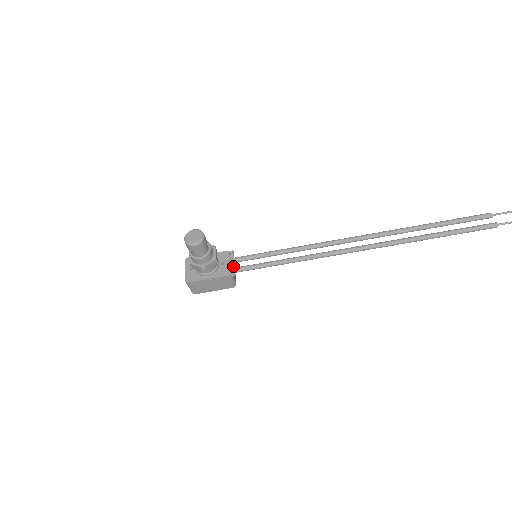
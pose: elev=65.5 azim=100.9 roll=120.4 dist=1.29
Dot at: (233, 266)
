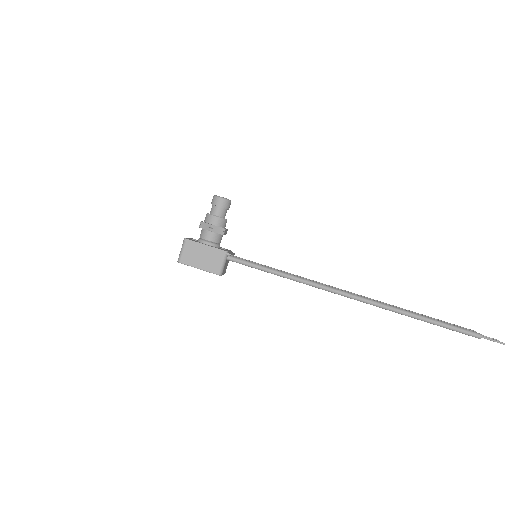
Dot at: (231, 253)
